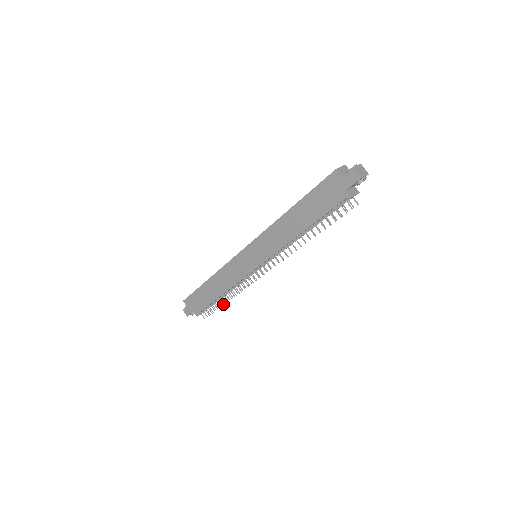
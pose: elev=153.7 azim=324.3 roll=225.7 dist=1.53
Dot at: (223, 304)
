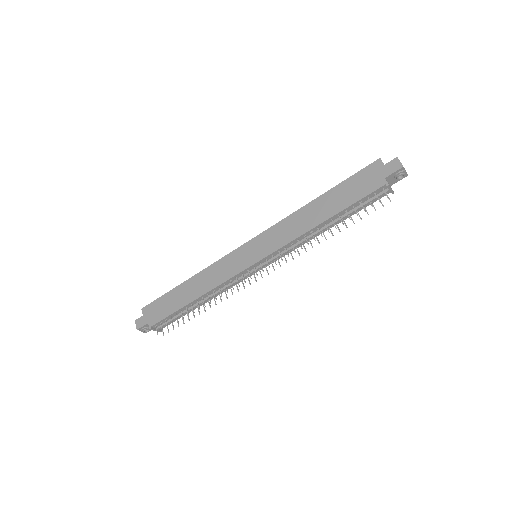
Dot at: (189, 319)
